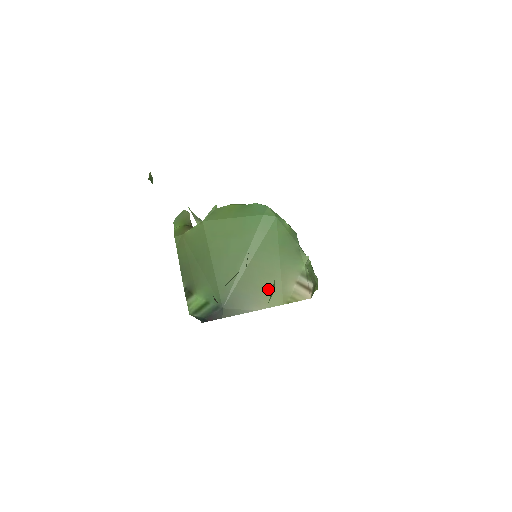
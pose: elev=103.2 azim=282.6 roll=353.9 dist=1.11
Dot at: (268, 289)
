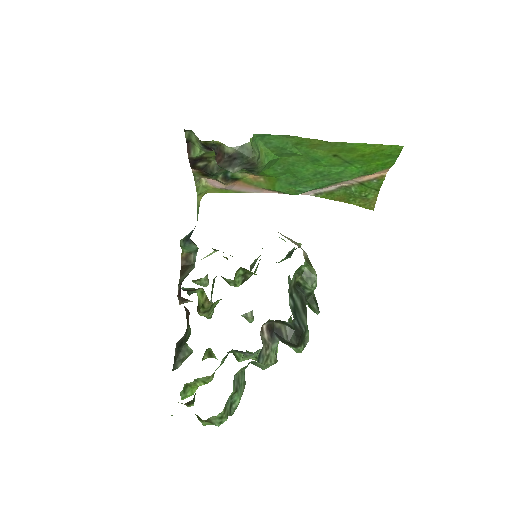
Dot at: occluded
